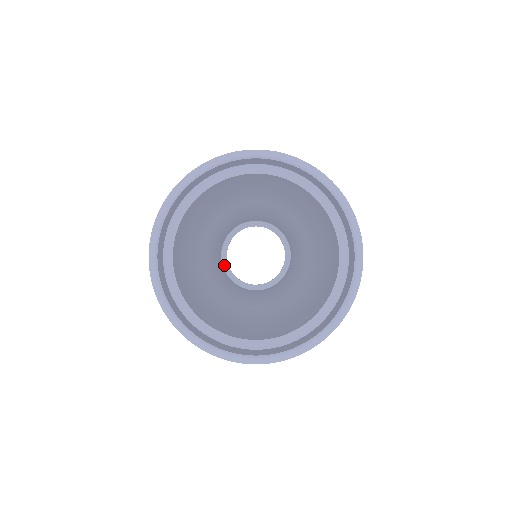
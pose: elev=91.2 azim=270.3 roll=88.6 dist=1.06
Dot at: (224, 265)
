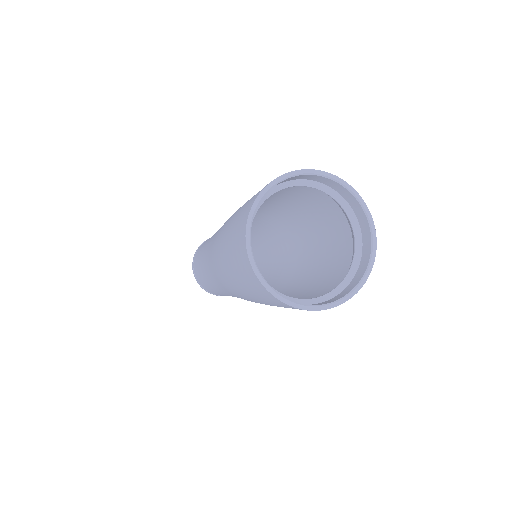
Dot at: occluded
